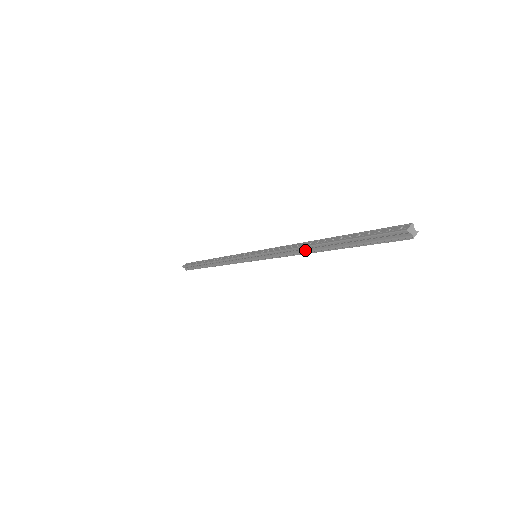
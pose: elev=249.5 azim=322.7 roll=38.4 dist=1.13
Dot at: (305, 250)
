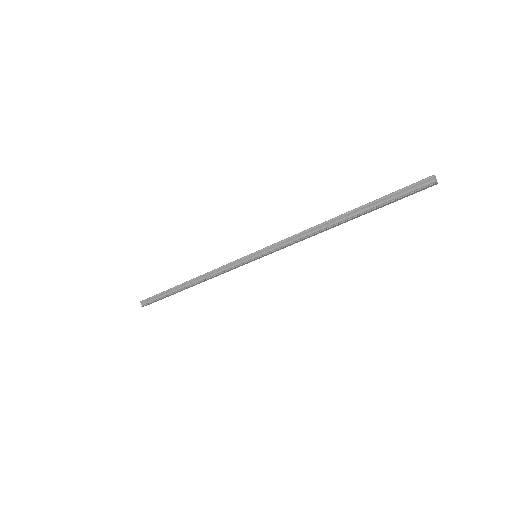
Dot at: (322, 228)
